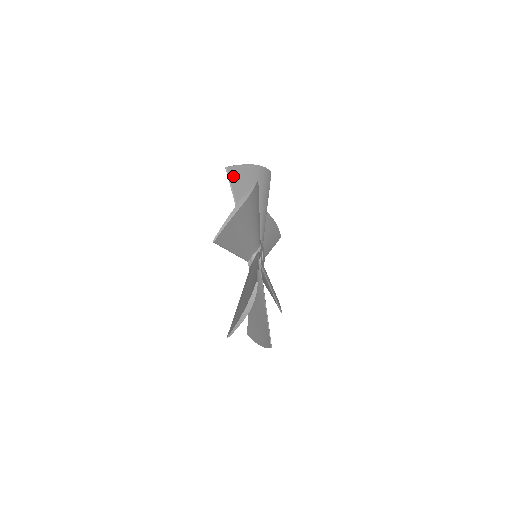
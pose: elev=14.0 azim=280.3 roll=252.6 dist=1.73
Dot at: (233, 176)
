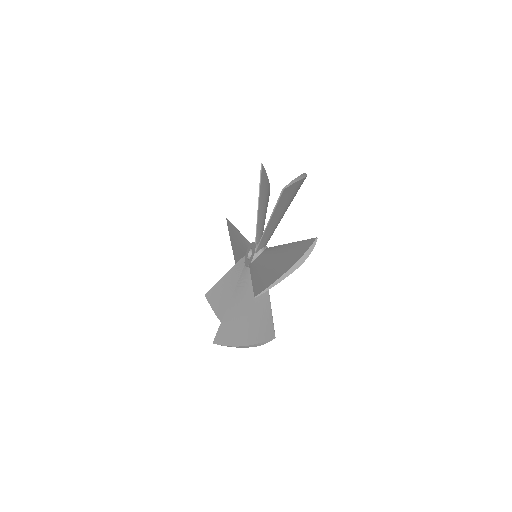
Dot at: (283, 196)
